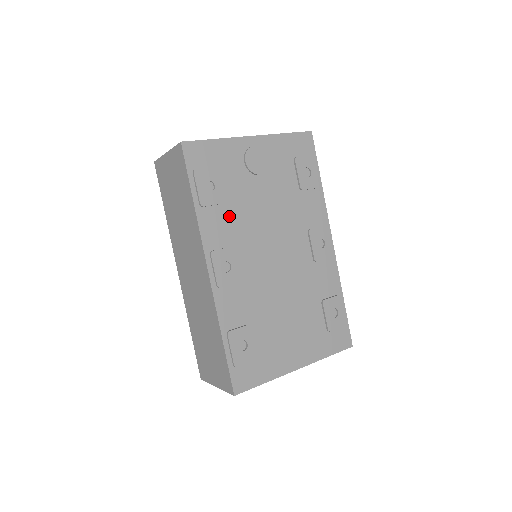
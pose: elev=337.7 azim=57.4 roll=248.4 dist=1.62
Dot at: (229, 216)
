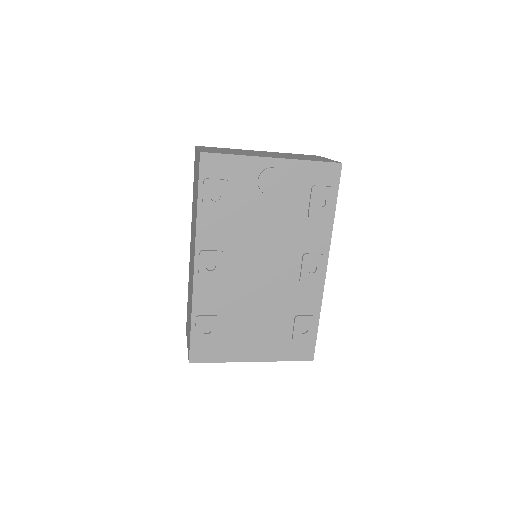
Dot at: (227, 225)
